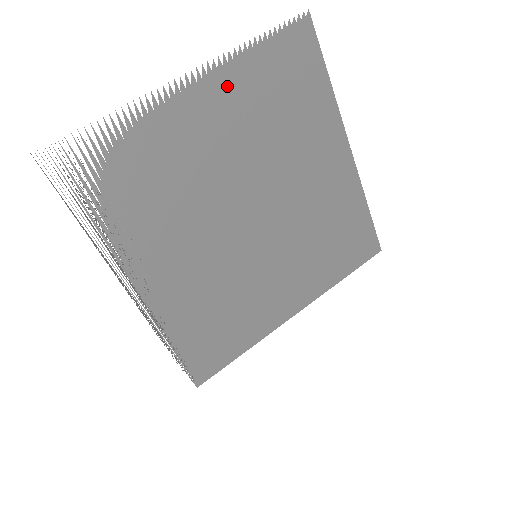
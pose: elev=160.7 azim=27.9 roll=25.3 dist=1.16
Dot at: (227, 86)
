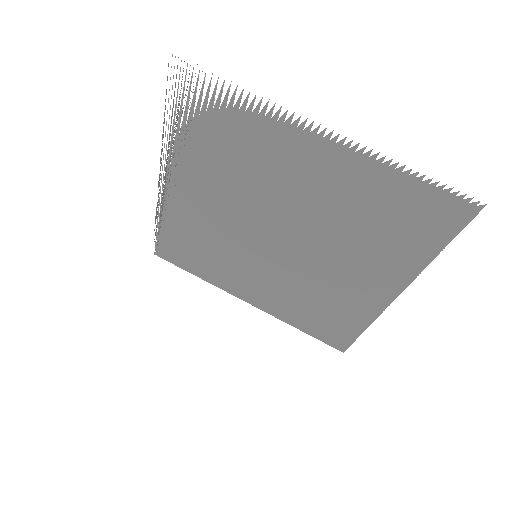
Dot at: (350, 168)
